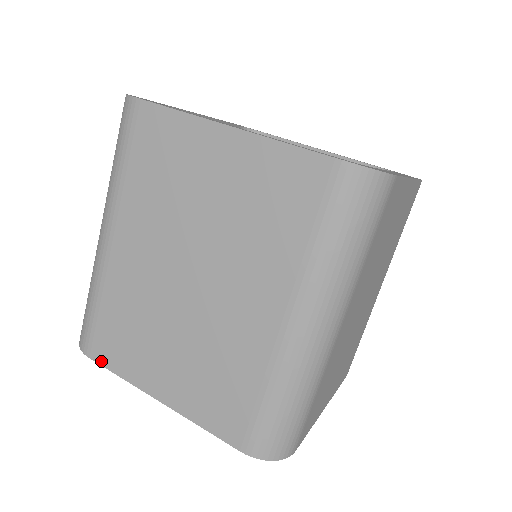
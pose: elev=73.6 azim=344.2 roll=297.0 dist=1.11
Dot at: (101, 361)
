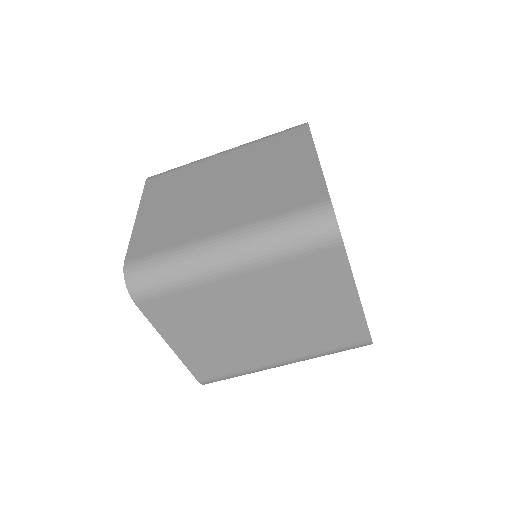
Dot at: (147, 186)
